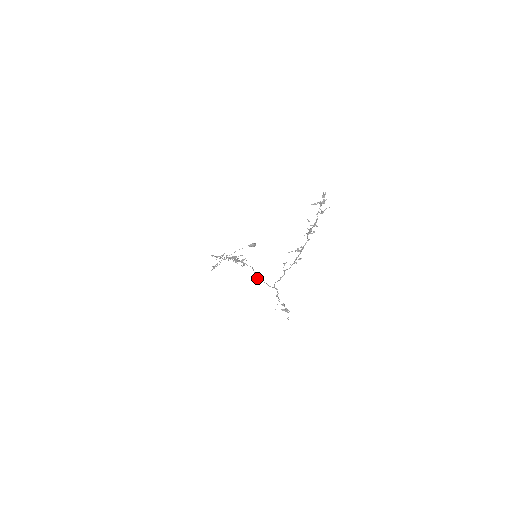
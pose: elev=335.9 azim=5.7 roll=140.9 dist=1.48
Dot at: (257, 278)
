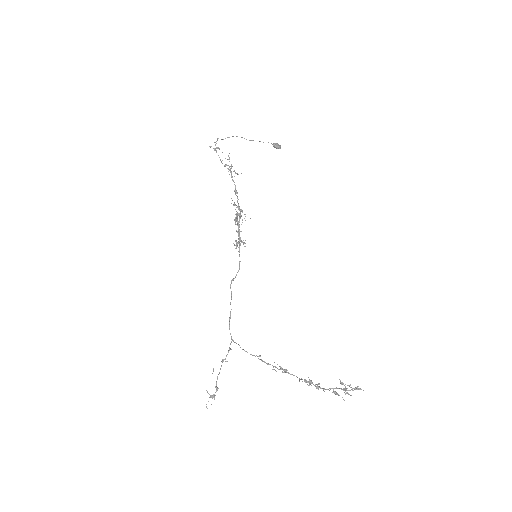
Dot at: occluded
